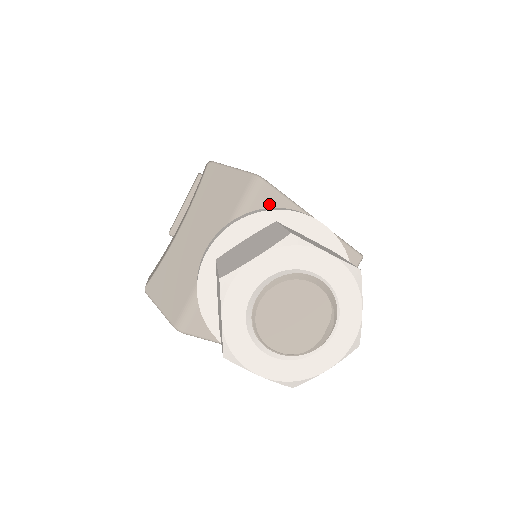
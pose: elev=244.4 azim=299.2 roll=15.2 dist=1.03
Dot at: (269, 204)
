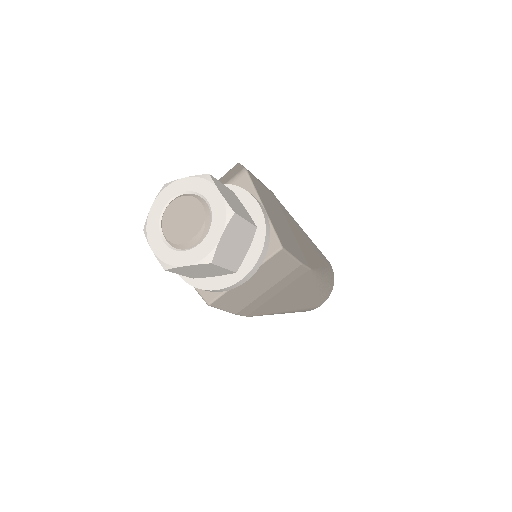
Dot at: (242, 187)
